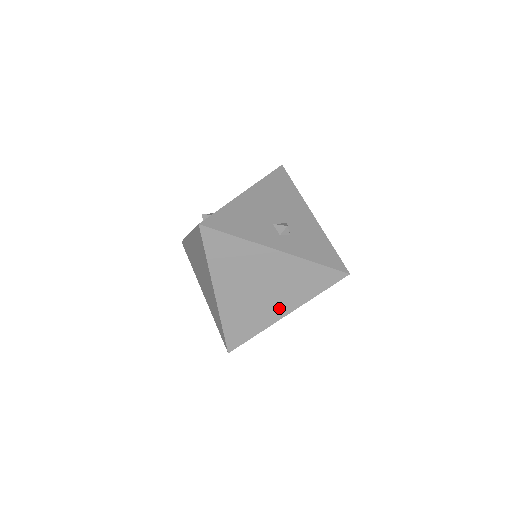
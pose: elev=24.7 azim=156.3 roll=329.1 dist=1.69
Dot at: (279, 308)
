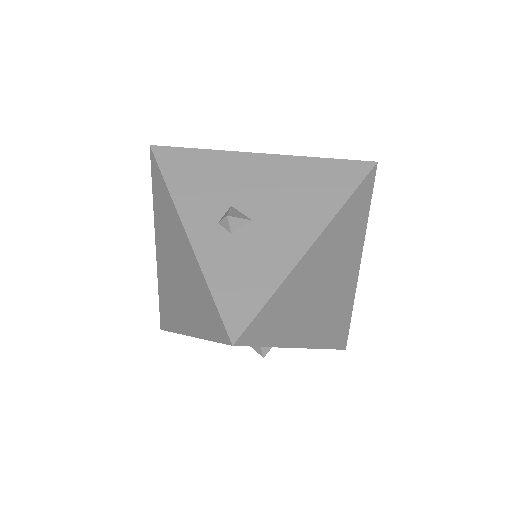
Dot at: (185, 318)
